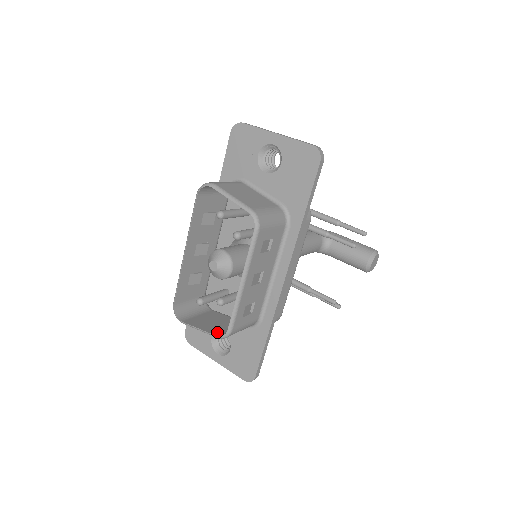
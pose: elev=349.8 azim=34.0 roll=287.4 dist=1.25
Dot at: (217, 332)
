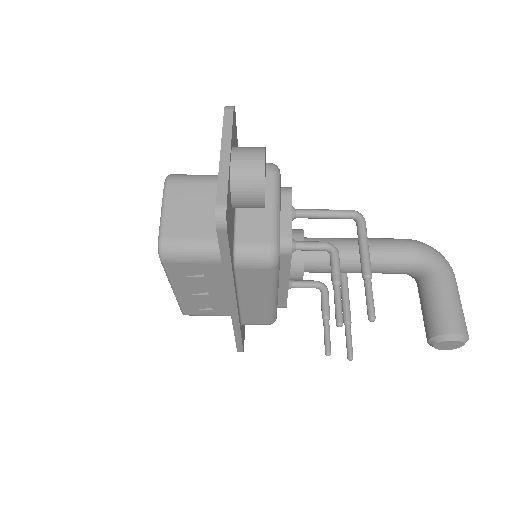
Dot at: occluded
